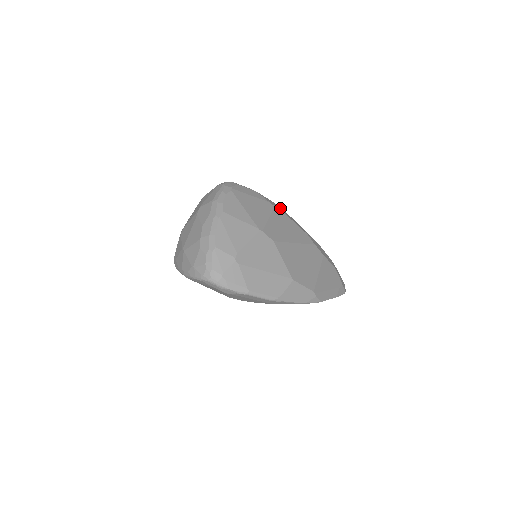
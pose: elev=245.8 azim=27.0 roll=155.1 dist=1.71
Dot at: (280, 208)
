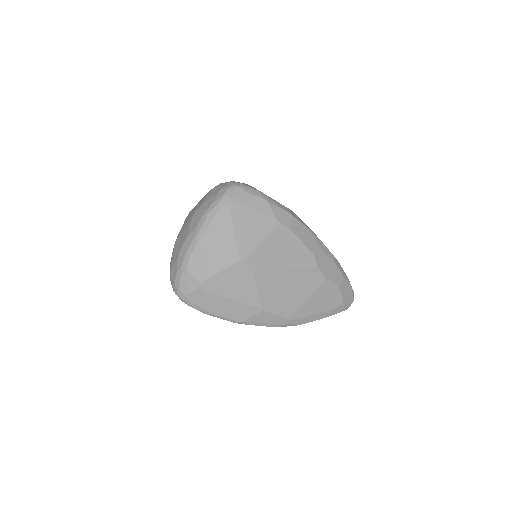
Dot at: (291, 221)
